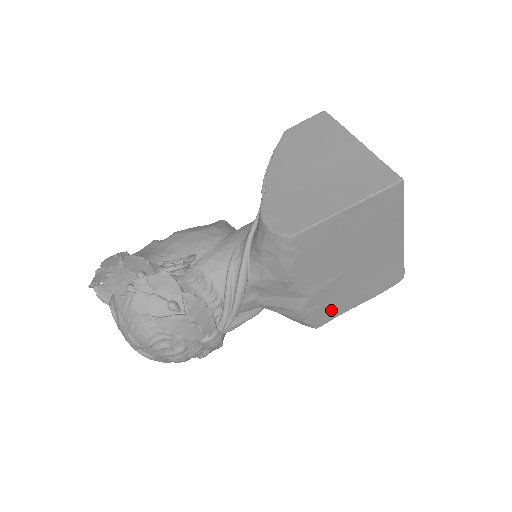
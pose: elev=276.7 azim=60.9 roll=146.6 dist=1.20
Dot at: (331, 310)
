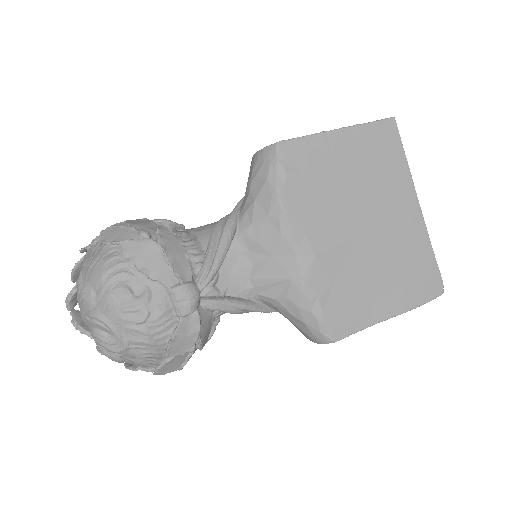
Dot at: (349, 307)
